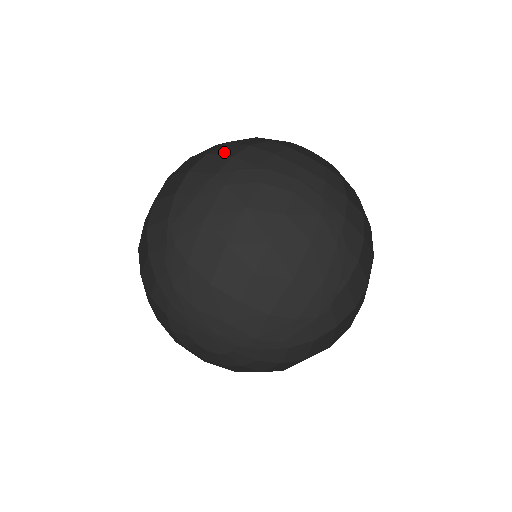
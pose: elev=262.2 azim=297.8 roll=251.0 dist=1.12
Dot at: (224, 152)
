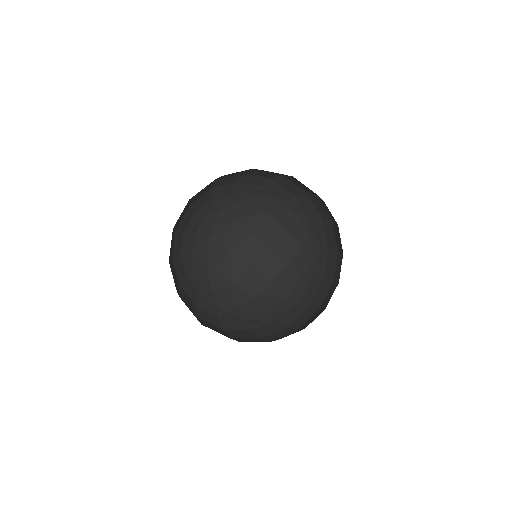
Dot at: occluded
